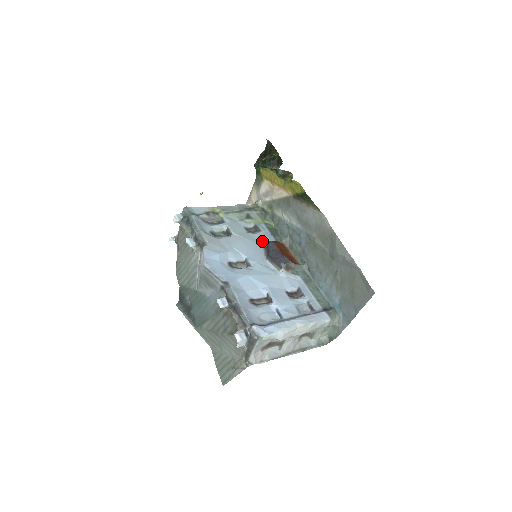
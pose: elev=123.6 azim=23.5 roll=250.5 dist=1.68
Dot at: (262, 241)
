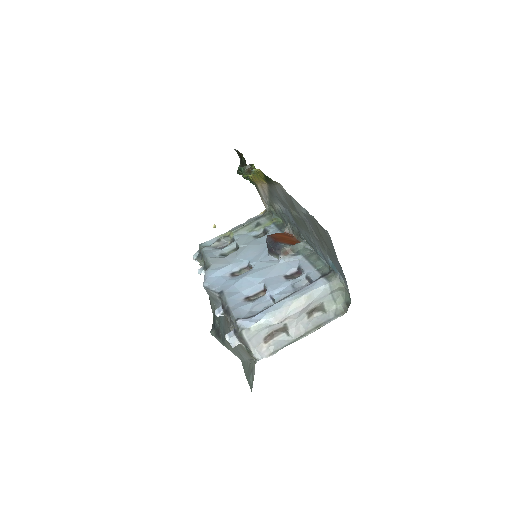
Dot at: occluded
